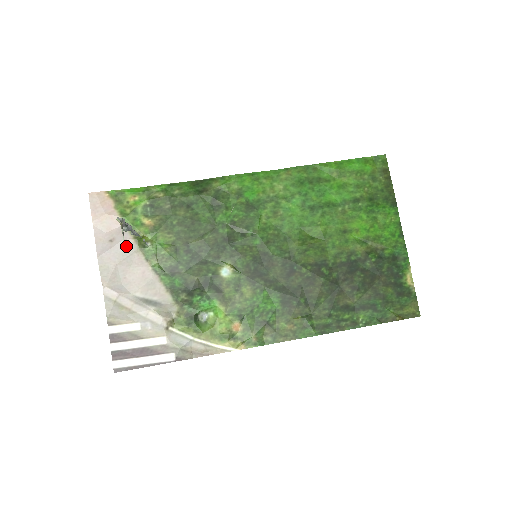
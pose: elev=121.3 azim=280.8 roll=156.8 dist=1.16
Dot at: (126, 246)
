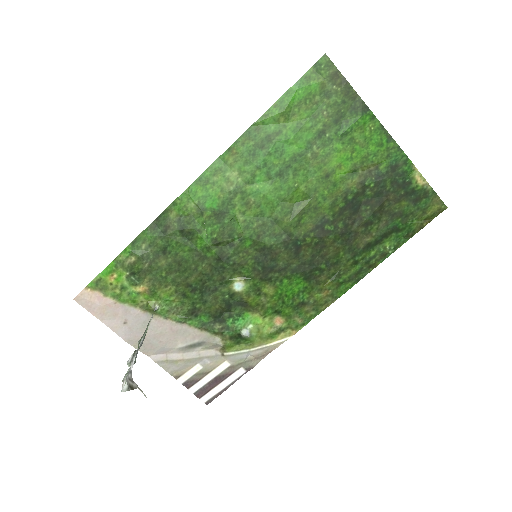
Dot at: (140, 319)
